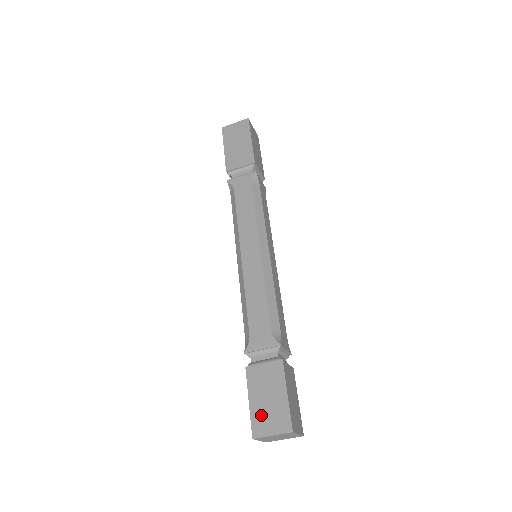
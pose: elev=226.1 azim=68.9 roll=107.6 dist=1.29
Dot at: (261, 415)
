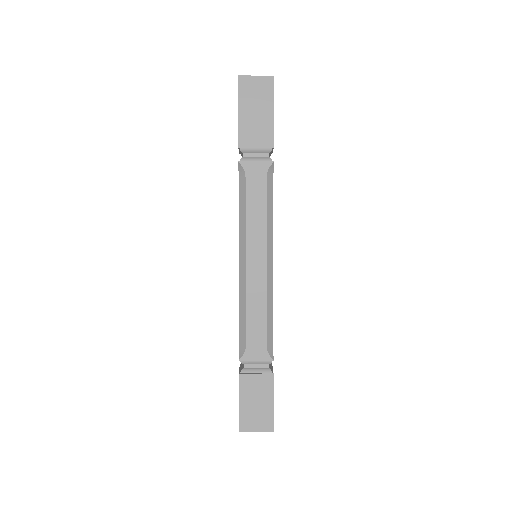
Dot at: (249, 415)
